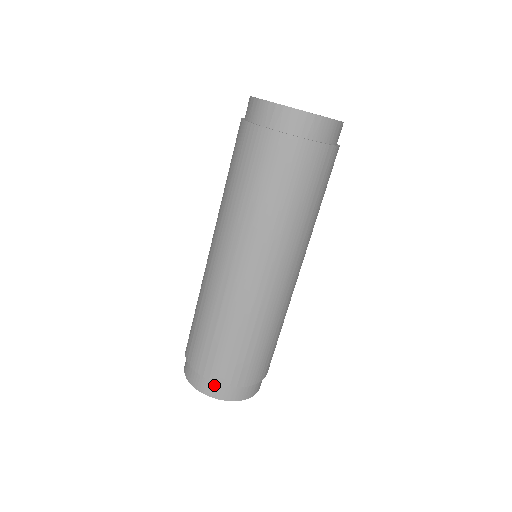
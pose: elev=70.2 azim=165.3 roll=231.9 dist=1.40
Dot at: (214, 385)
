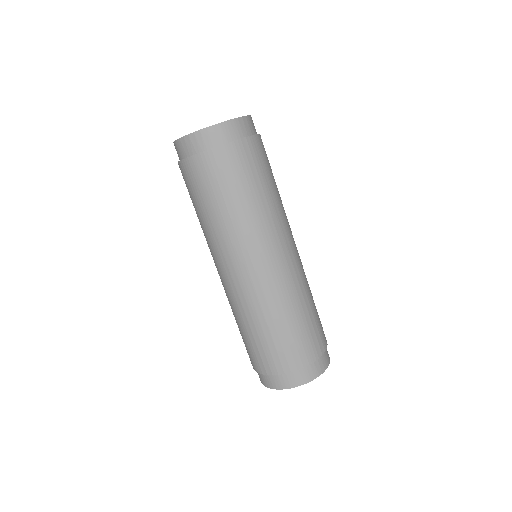
Dot at: (279, 378)
